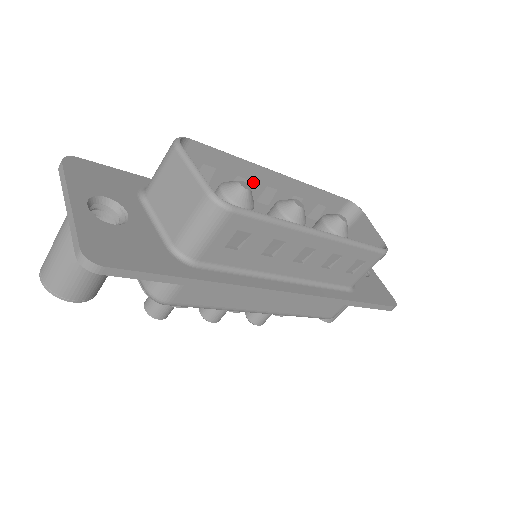
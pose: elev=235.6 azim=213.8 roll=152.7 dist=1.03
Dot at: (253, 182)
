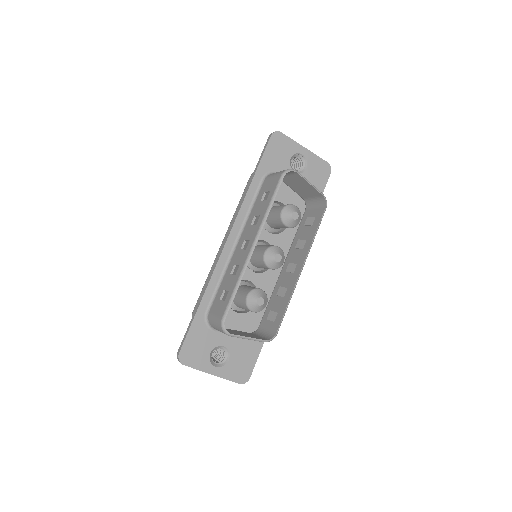
Dot at: occluded
